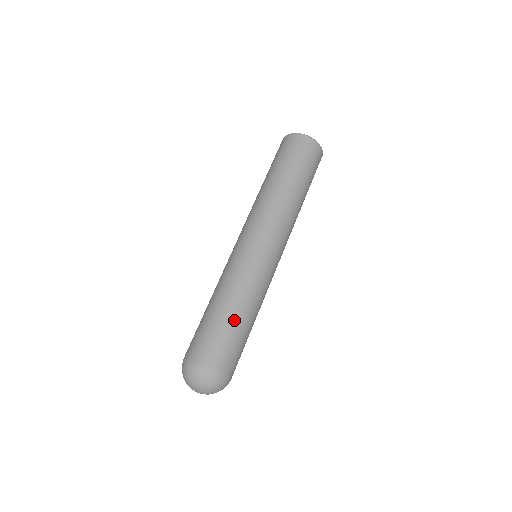
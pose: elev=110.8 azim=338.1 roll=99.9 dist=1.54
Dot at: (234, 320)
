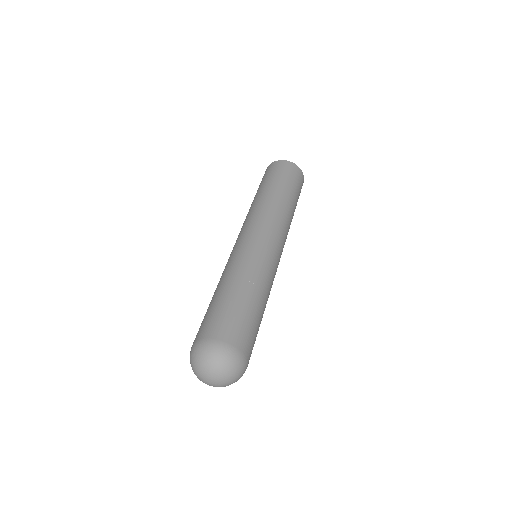
Dot at: (259, 310)
